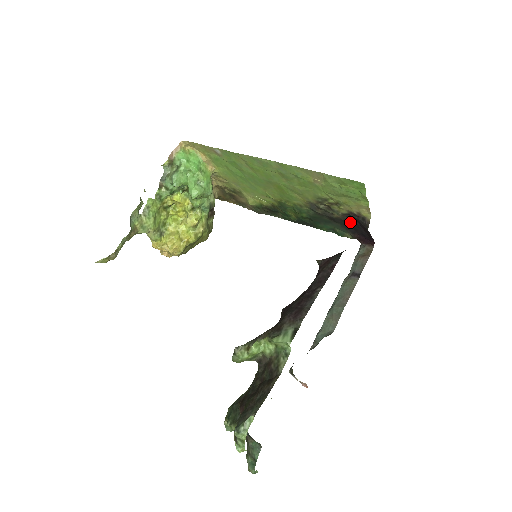
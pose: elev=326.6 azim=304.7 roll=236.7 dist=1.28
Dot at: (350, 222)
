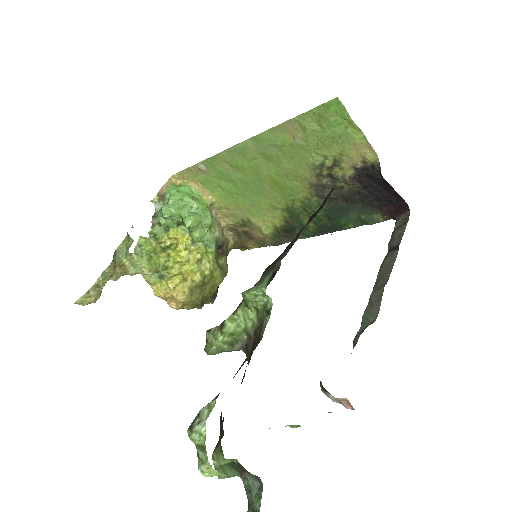
Dot at: (367, 190)
